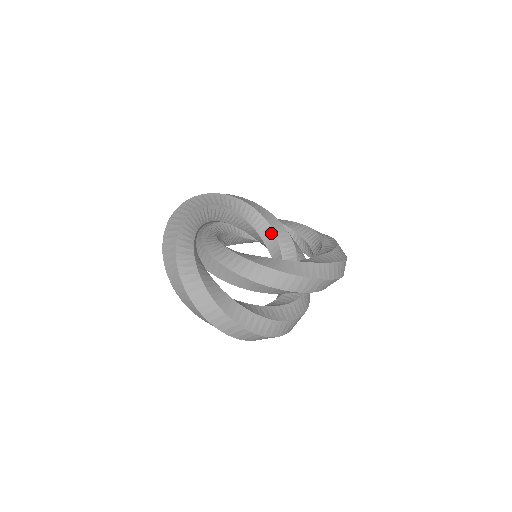
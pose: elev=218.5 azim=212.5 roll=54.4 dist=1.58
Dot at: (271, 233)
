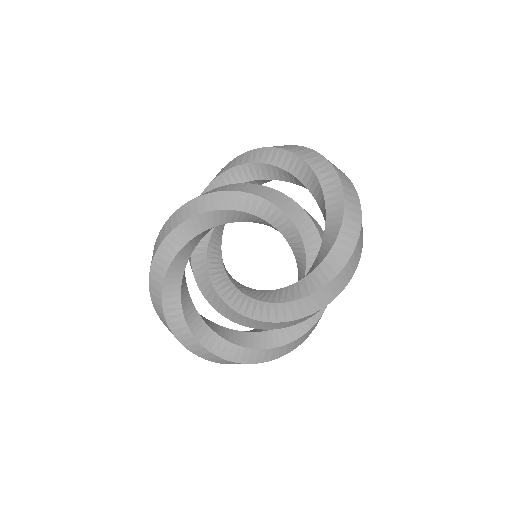
Dot at: (260, 220)
